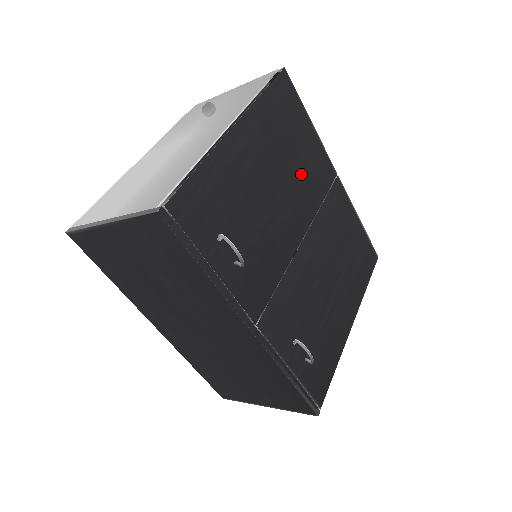
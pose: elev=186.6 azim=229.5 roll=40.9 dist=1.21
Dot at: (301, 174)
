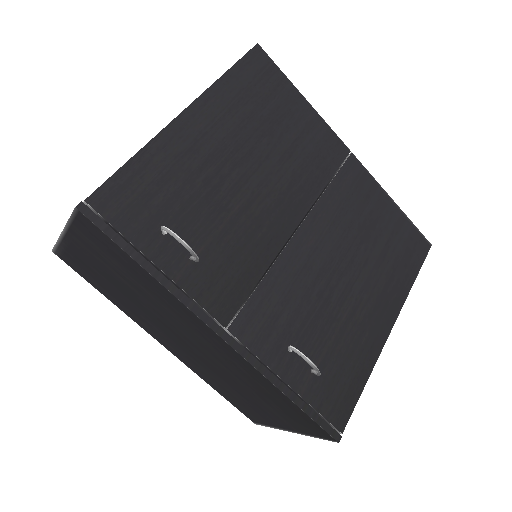
Dot at: (291, 155)
